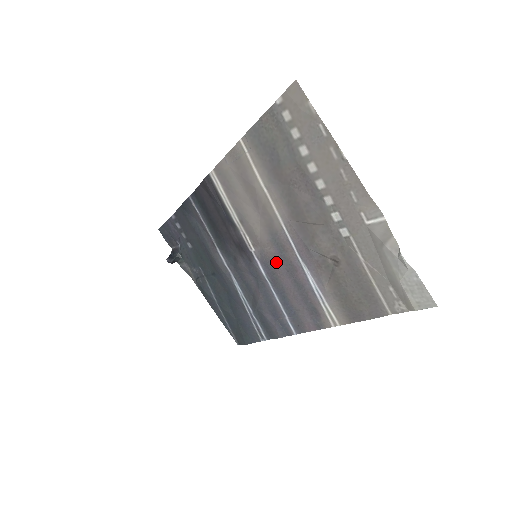
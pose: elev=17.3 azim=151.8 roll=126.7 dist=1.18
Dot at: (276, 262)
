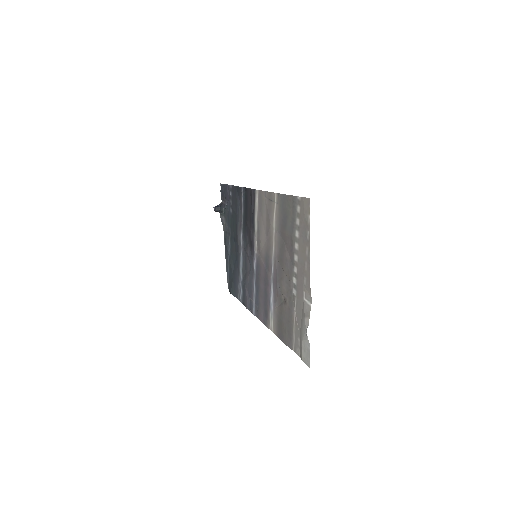
Dot at: (262, 270)
